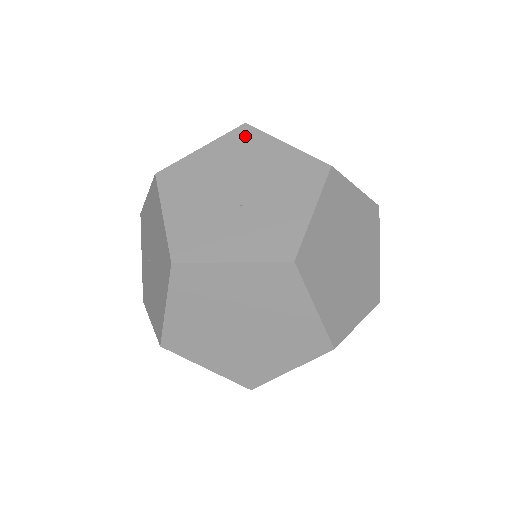
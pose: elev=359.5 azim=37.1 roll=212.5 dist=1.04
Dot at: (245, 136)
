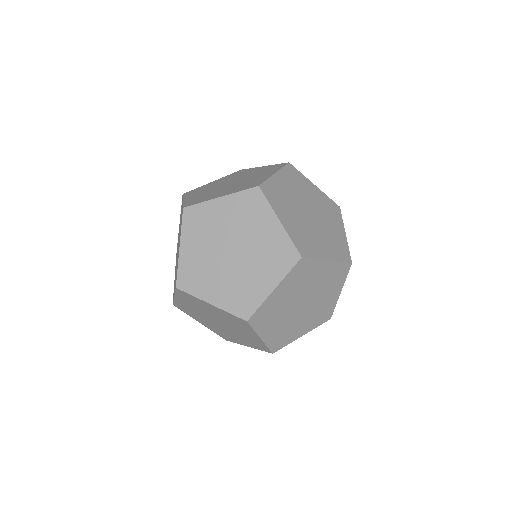
Dot at: (254, 200)
